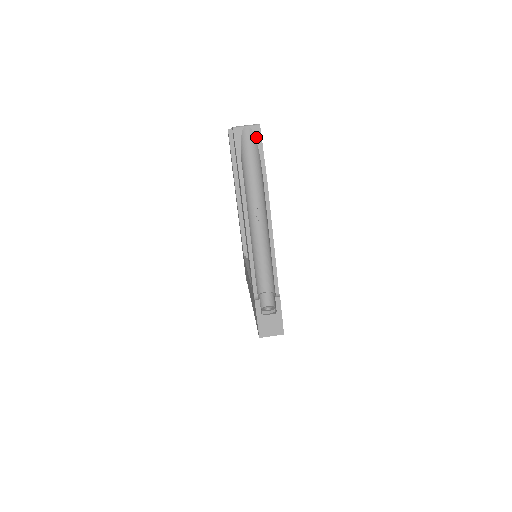
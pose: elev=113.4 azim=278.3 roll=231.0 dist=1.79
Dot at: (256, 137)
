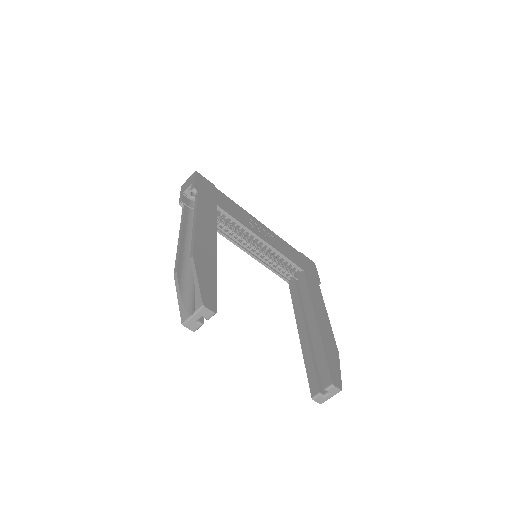
Dot at: occluded
